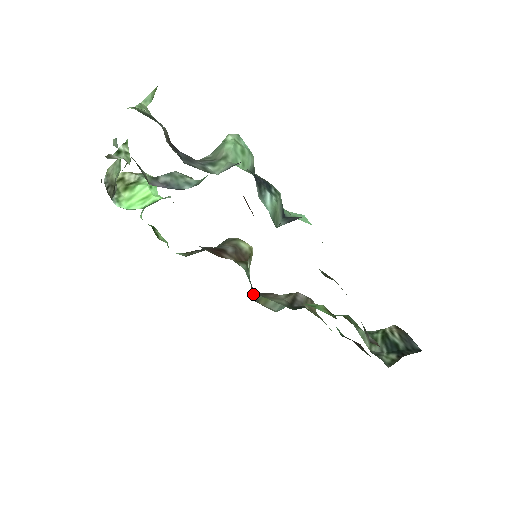
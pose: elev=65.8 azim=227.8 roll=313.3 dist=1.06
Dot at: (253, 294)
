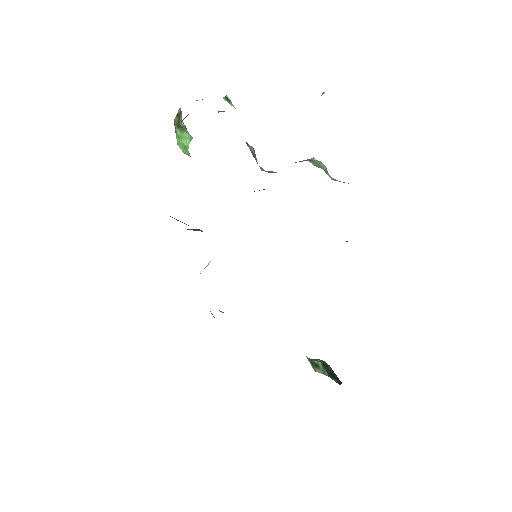
Dot at: occluded
